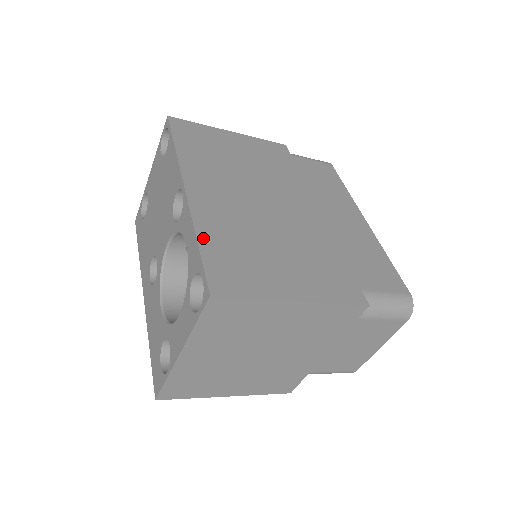
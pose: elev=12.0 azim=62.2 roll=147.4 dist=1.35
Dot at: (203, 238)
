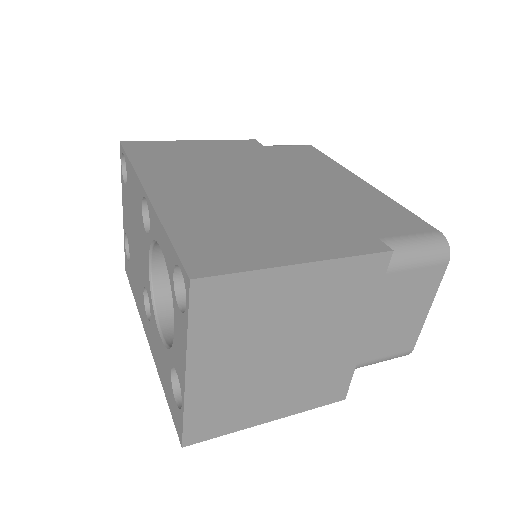
Dot at: (173, 229)
